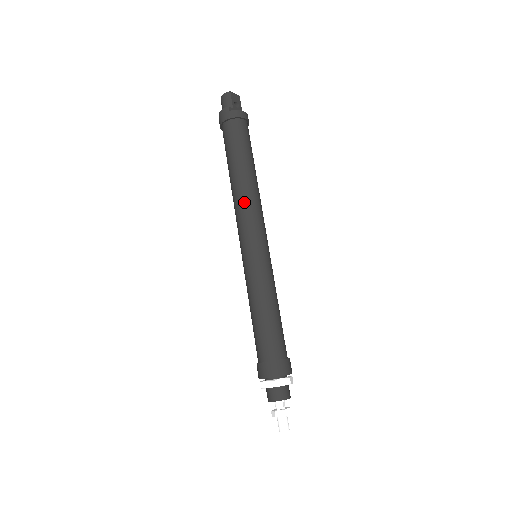
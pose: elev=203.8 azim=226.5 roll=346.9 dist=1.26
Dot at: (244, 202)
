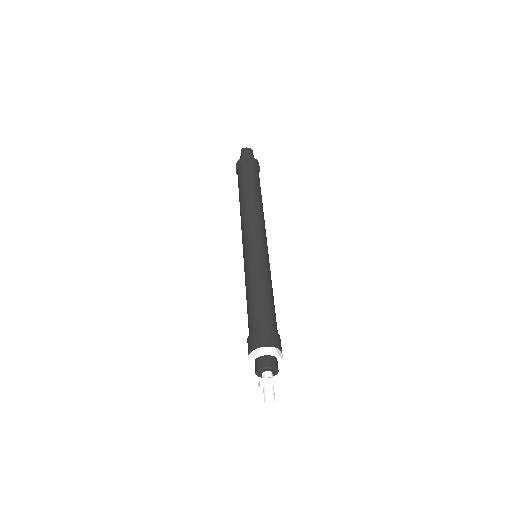
Dot at: (259, 214)
